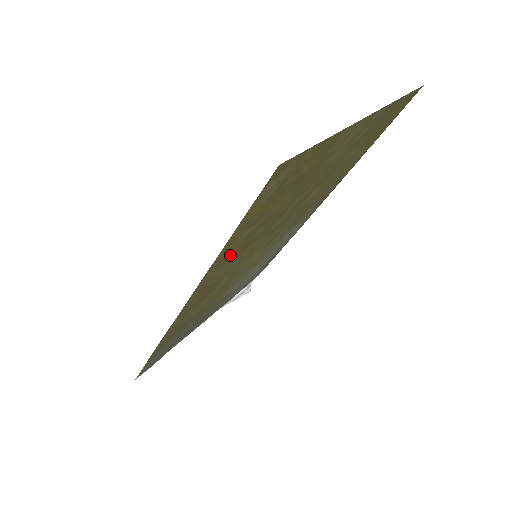
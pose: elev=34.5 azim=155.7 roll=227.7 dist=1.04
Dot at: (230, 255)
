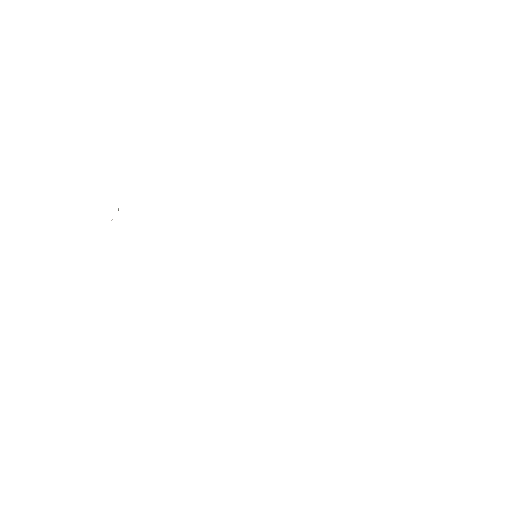
Dot at: occluded
